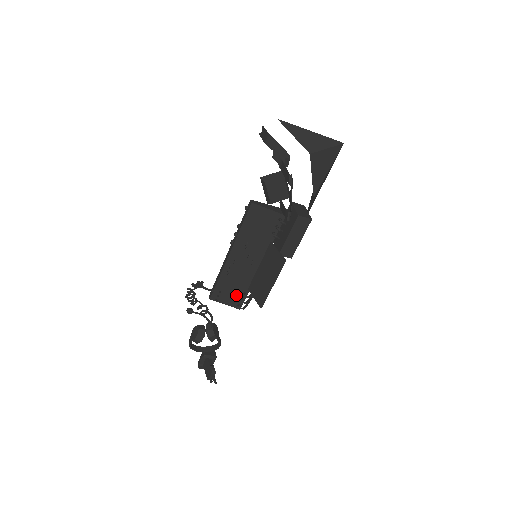
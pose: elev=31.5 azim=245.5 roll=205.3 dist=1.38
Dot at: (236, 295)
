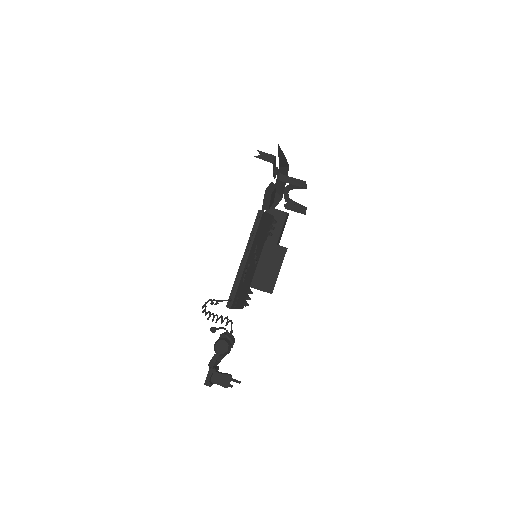
Dot at: (244, 296)
